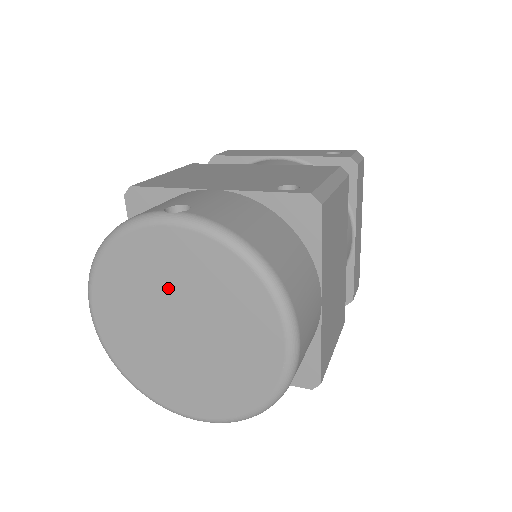
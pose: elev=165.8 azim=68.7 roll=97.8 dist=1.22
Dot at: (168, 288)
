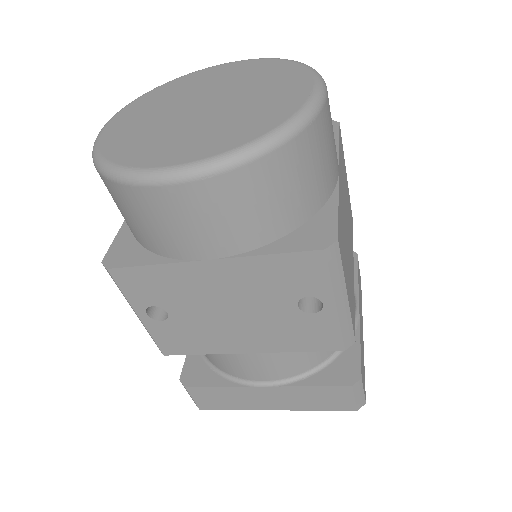
Dot at: (205, 88)
